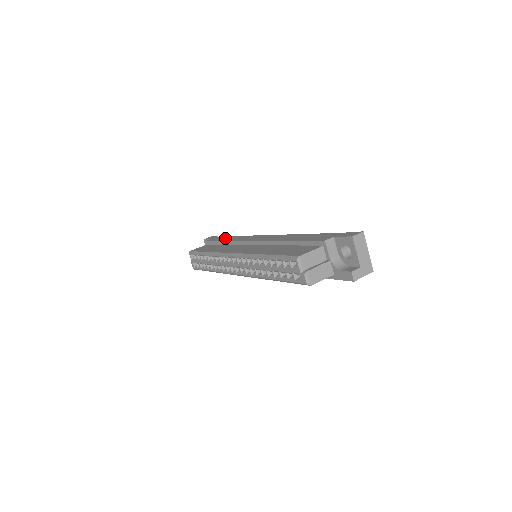
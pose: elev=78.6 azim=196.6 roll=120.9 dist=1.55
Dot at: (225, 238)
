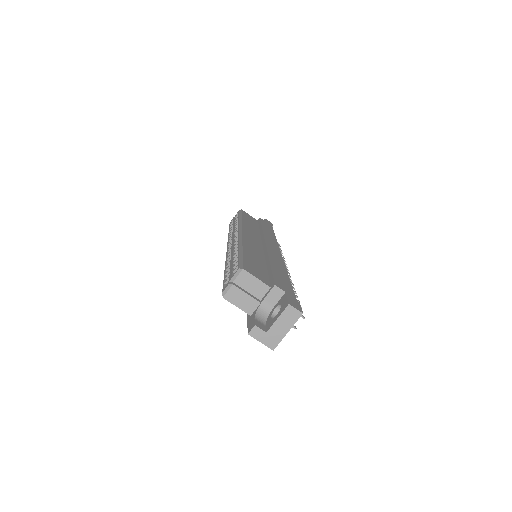
Dot at: (269, 229)
